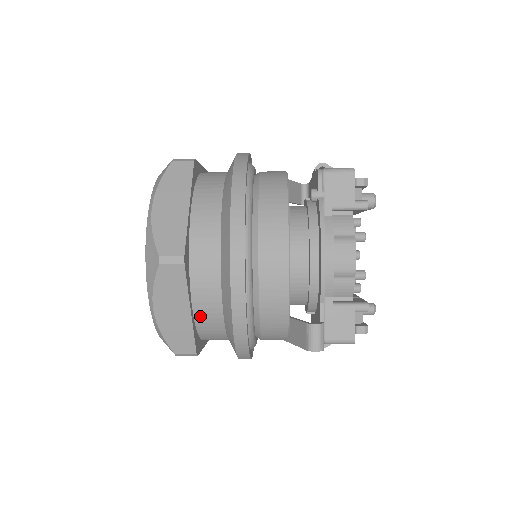
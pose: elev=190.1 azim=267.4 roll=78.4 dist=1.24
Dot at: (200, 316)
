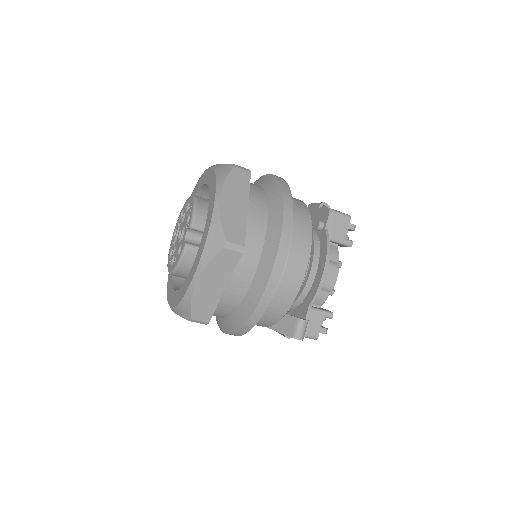
Dot at: (226, 294)
